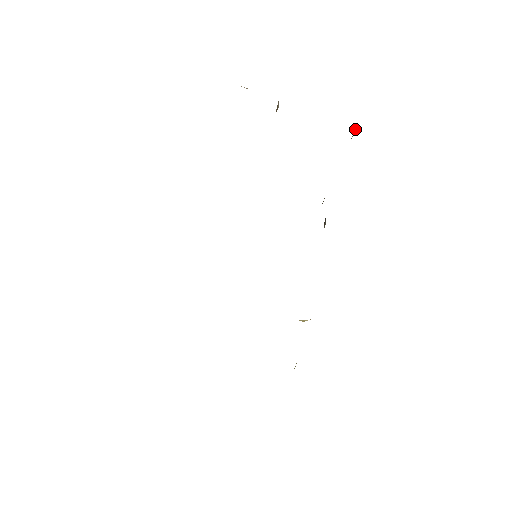
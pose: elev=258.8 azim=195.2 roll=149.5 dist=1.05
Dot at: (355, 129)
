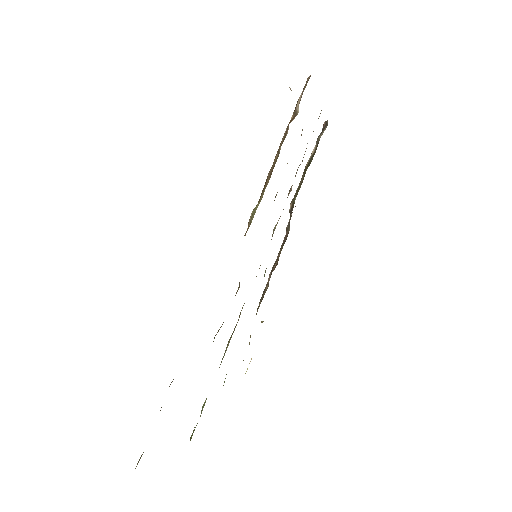
Dot at: (315, 146)
